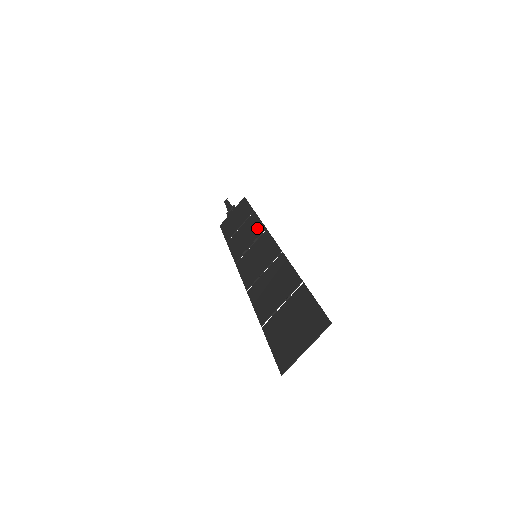
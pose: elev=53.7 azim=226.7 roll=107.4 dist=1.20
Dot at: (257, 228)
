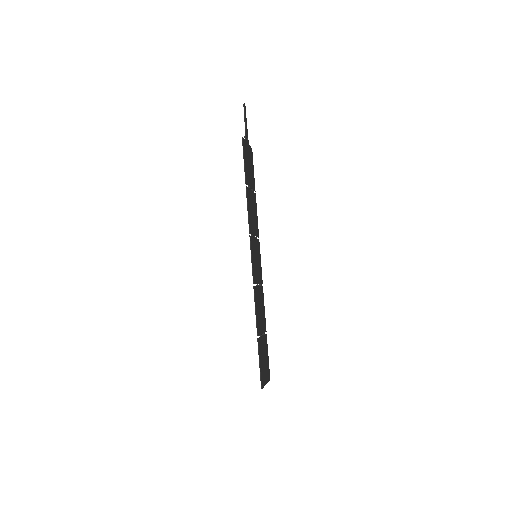
Dot at: (249, 220)
